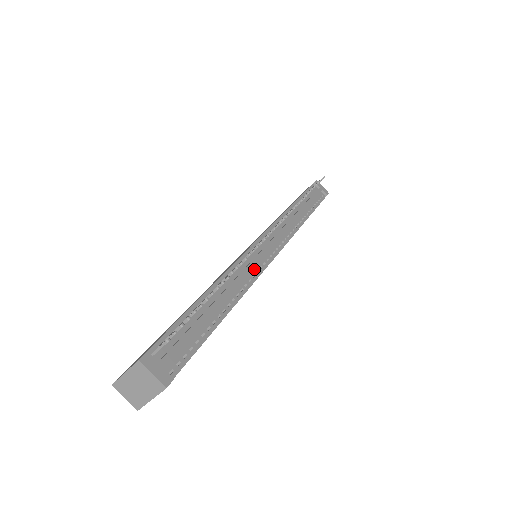
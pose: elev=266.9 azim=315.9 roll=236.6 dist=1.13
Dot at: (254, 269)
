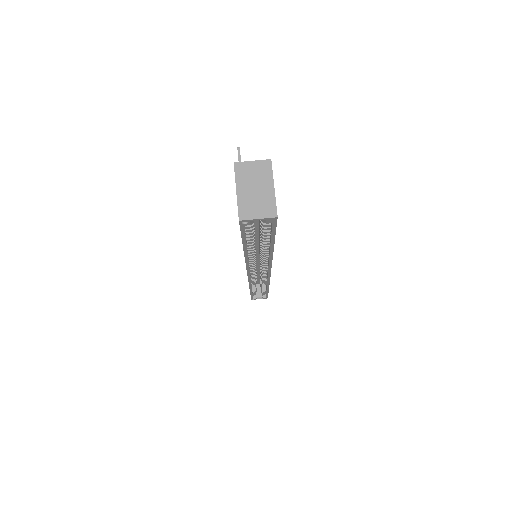
Dot at: occluded
